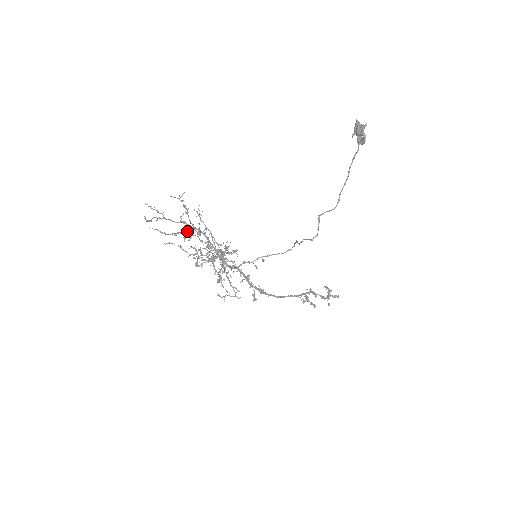
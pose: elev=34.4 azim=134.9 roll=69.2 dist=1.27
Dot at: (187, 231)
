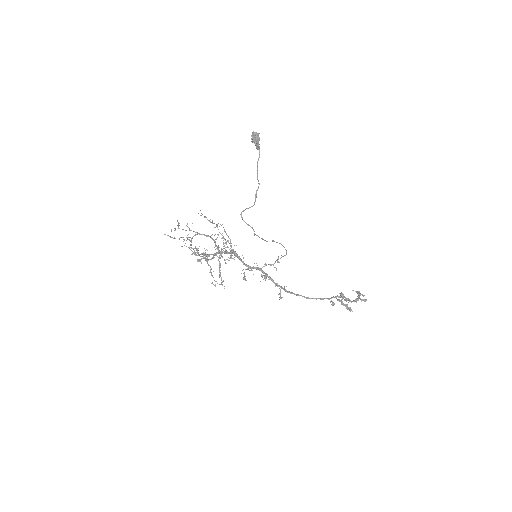
Dot at: occluded
